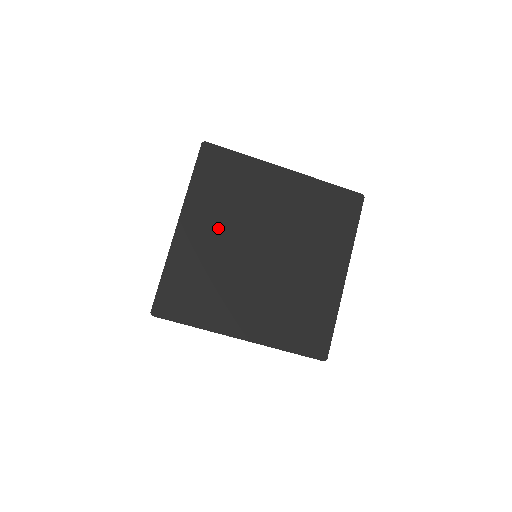
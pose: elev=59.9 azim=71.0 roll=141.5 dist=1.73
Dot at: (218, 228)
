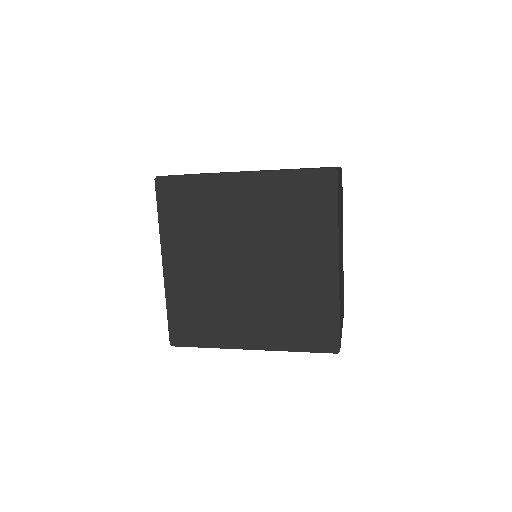
Dot at: (197, 256)
